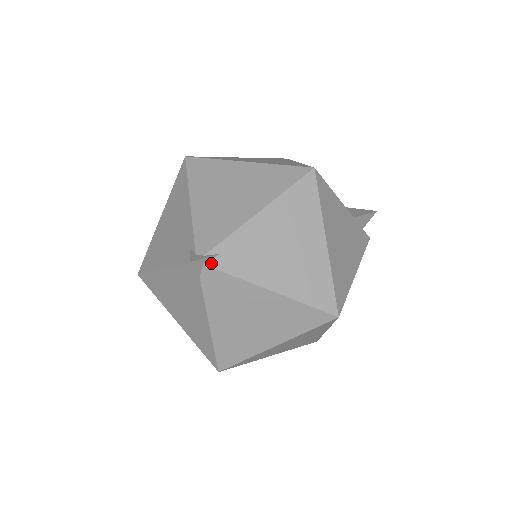
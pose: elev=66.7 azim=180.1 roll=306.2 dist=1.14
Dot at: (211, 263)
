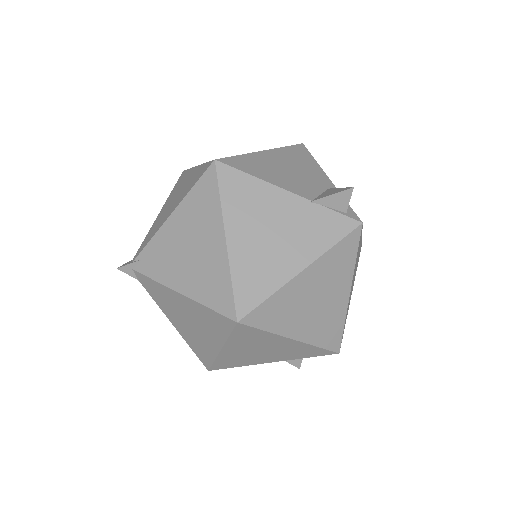
Dot at: (137, 268)
